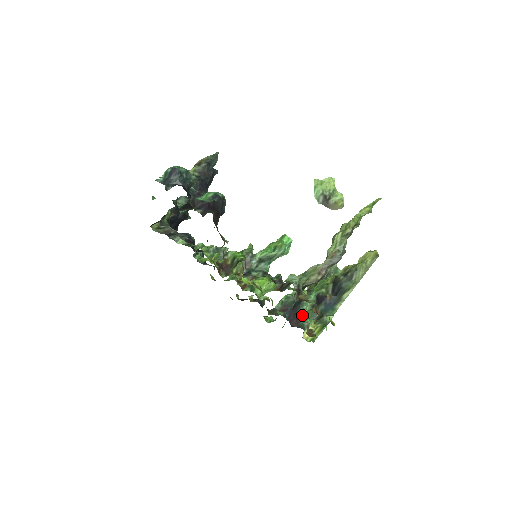
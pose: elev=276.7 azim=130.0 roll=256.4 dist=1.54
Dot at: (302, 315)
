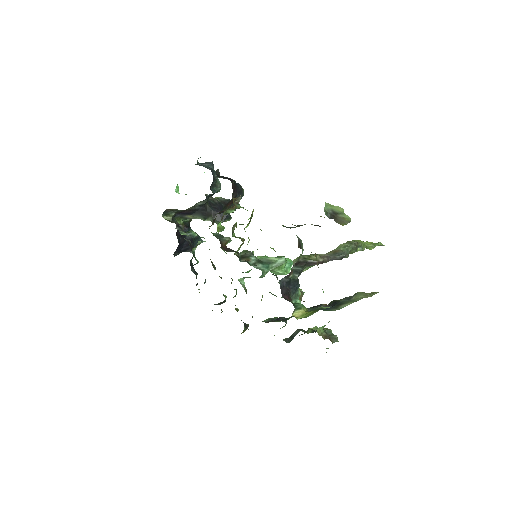
Dot at: occluded
